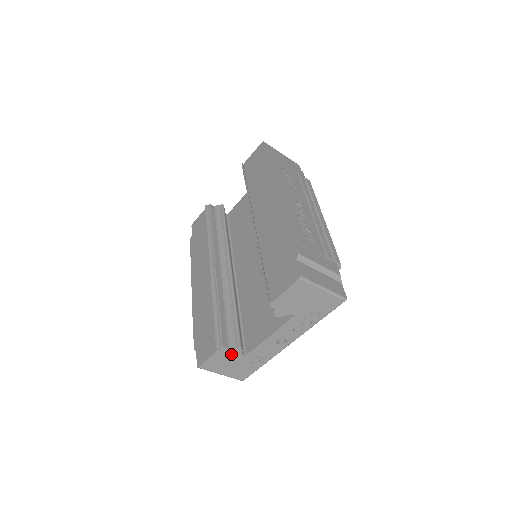
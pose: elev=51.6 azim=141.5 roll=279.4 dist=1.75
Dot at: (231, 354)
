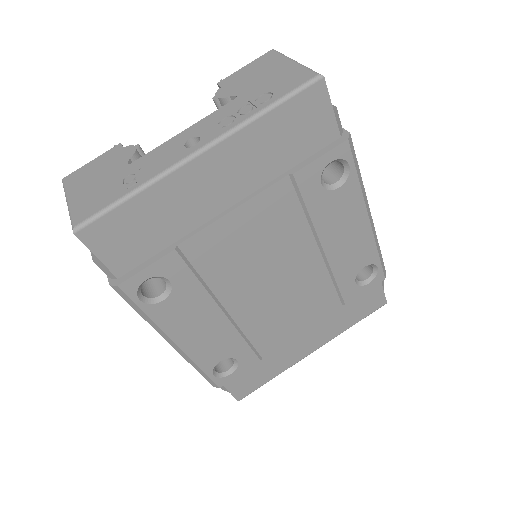
Dot at: (117, 159)
